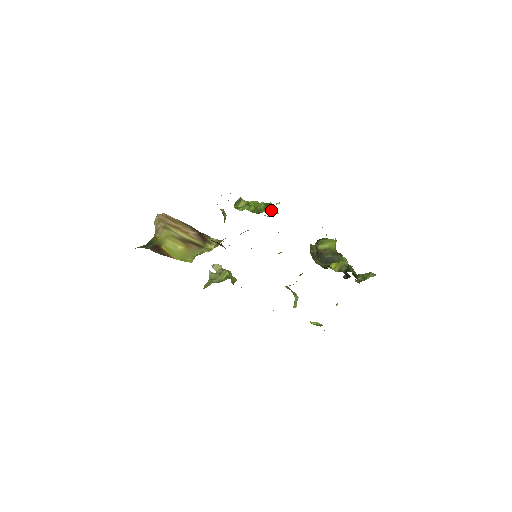
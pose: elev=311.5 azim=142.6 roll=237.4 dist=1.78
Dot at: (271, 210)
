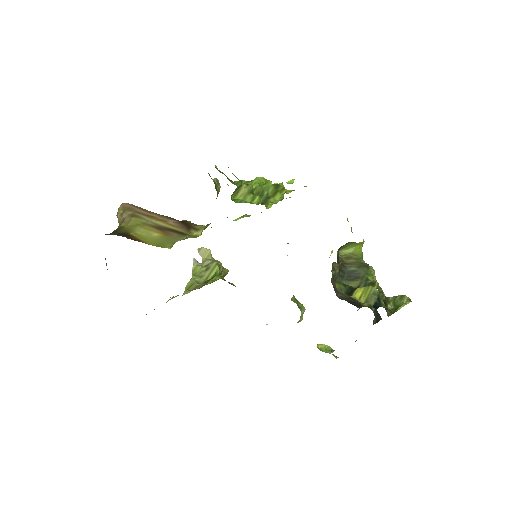
Dot at: (282, 199)
